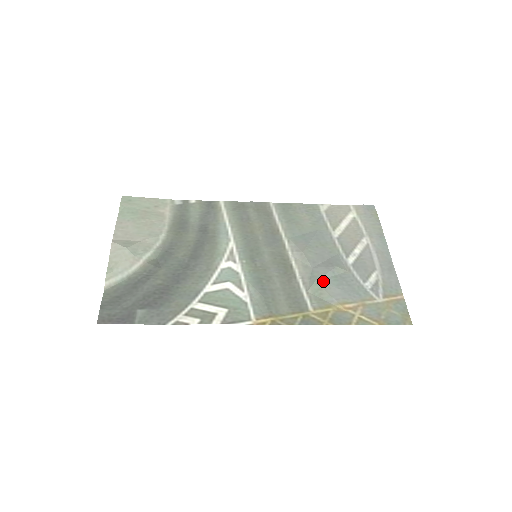
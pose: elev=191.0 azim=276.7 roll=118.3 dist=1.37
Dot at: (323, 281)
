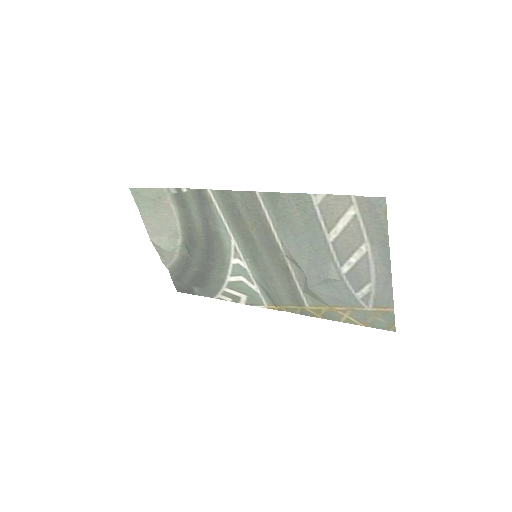
Dot at: (315, 289)
